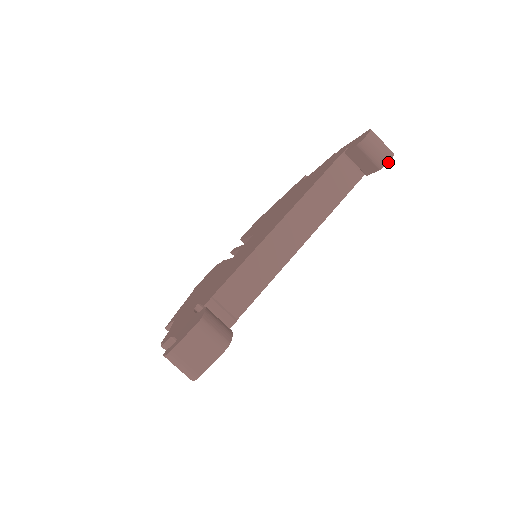
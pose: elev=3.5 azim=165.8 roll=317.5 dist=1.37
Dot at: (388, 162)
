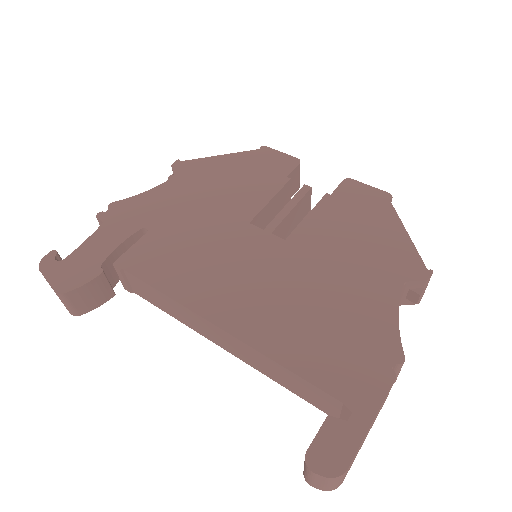
Dot at: (309, 484)
